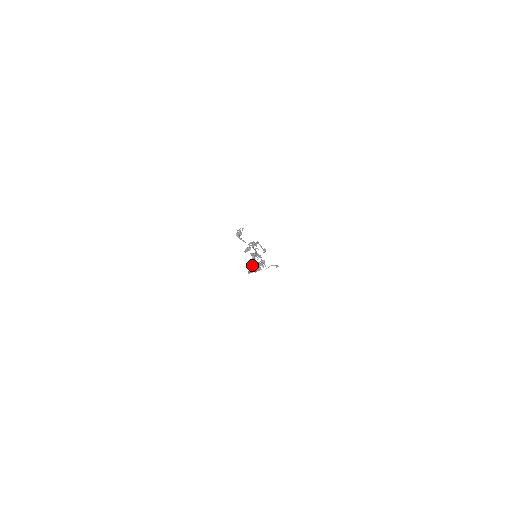
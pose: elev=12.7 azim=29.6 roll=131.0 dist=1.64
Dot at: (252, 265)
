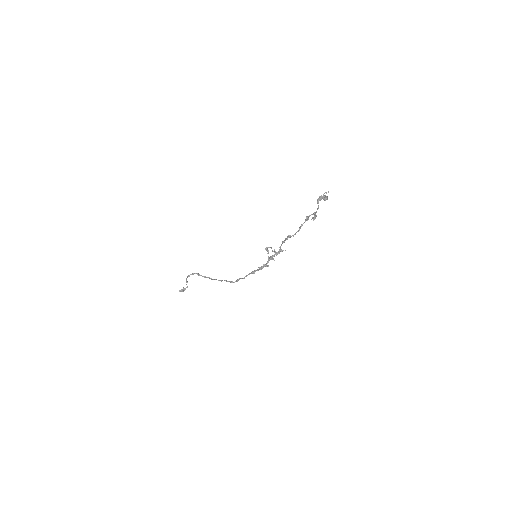
Dot at: (225, 280)
